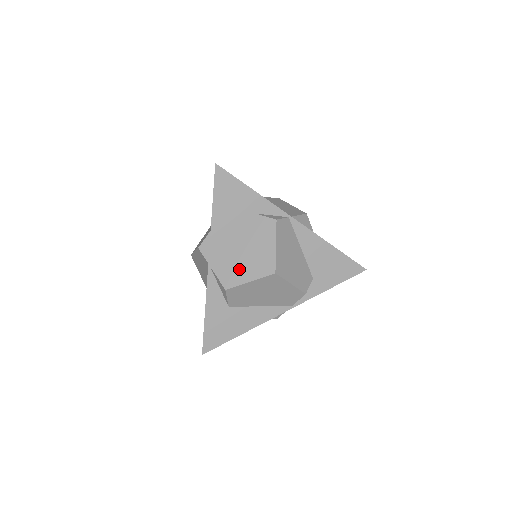
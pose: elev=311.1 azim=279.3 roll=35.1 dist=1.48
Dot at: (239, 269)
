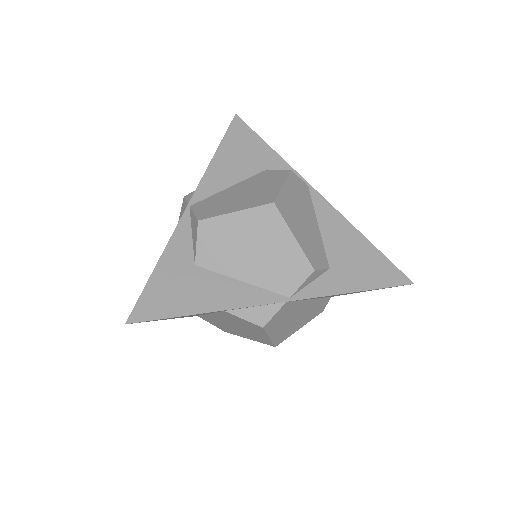
Dot at: (226, 204)
